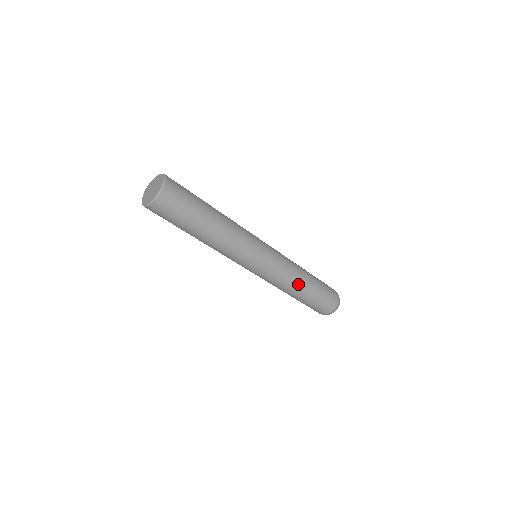
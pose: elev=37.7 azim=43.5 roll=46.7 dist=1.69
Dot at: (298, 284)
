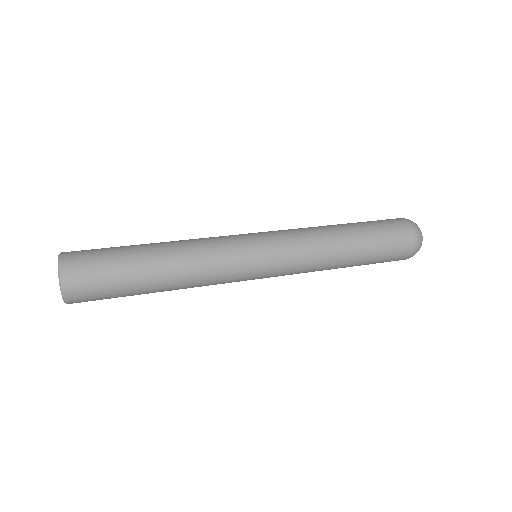
Dot at: (328, 269)
